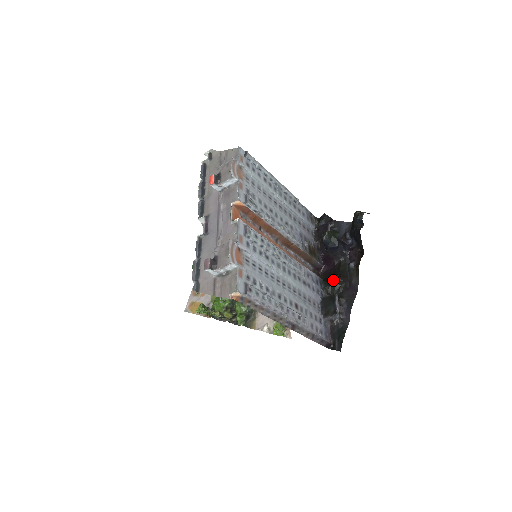
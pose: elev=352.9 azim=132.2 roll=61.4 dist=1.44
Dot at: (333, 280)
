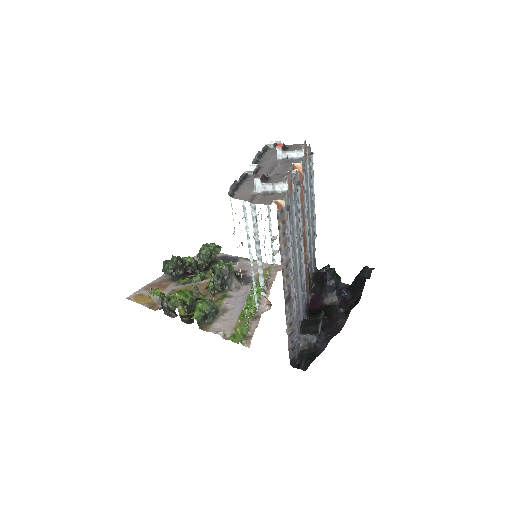
Dot at: (318, 313)
